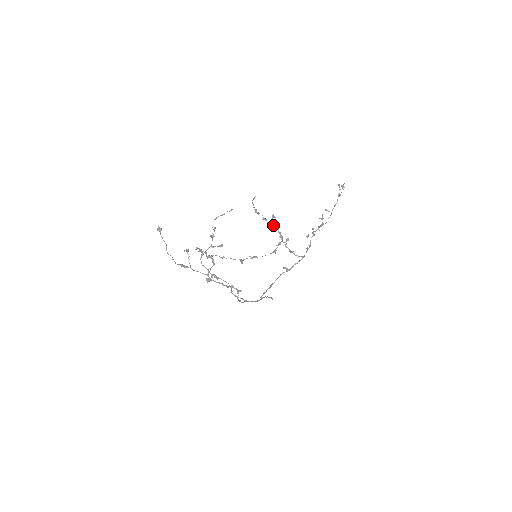
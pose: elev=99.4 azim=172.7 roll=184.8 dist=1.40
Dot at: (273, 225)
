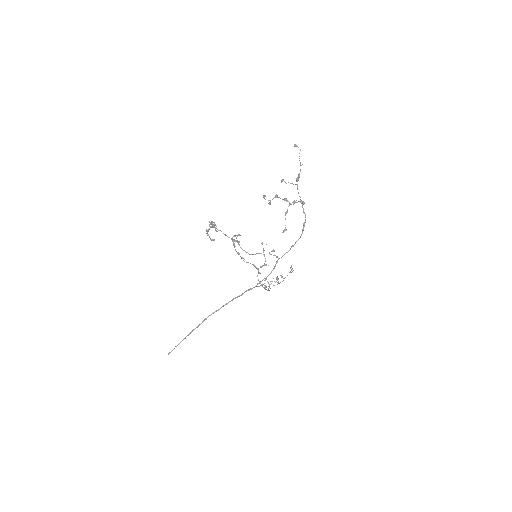
Dot at: (244, 261)
